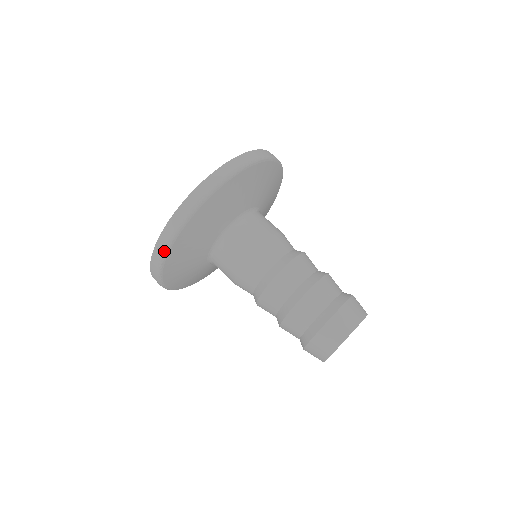
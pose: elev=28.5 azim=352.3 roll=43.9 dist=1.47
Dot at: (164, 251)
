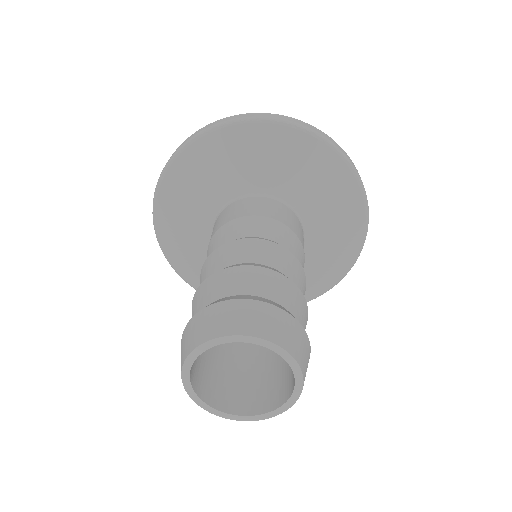
Dot at: (155, 189)
